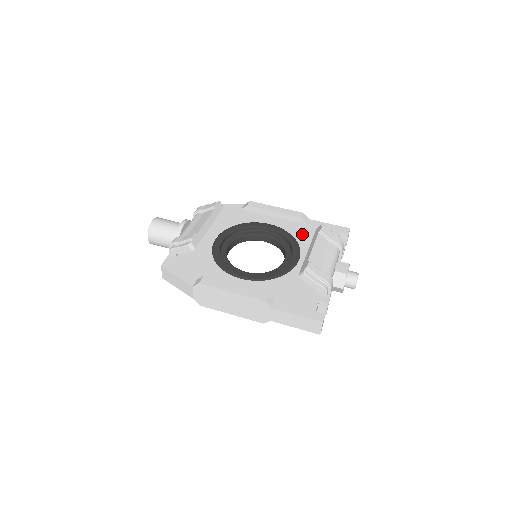
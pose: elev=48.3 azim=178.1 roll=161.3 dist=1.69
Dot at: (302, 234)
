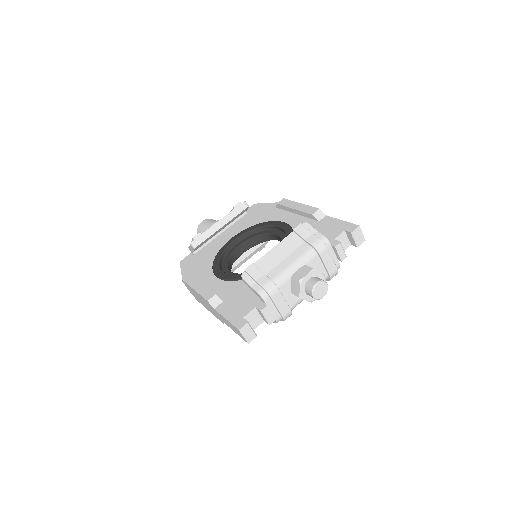
Dot at: occluded
